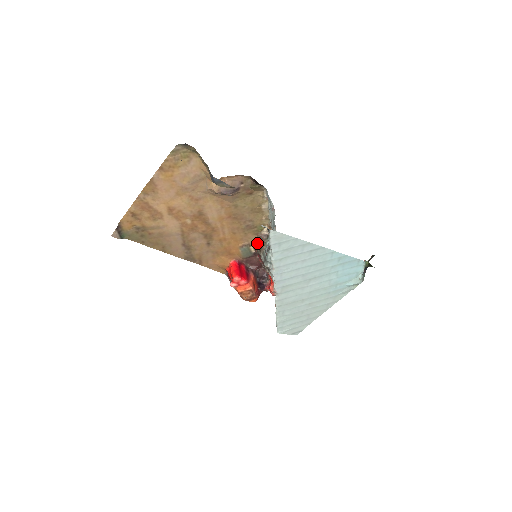
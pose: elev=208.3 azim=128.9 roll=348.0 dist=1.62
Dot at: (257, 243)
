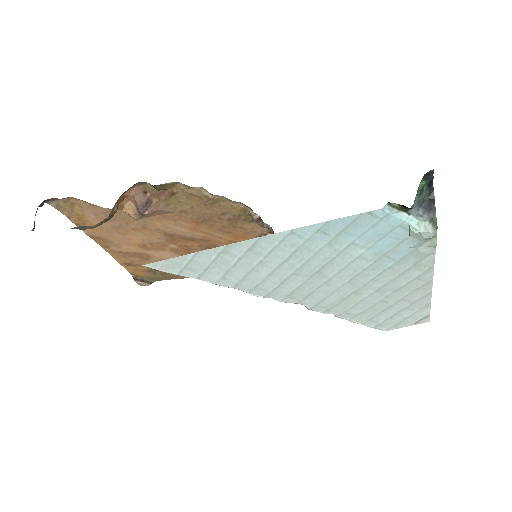
Dot at: occluded
